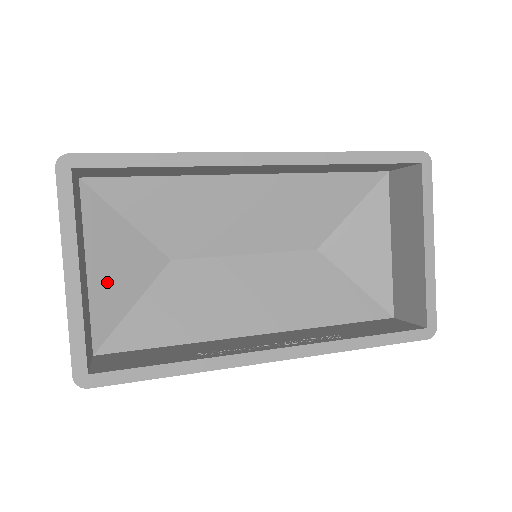
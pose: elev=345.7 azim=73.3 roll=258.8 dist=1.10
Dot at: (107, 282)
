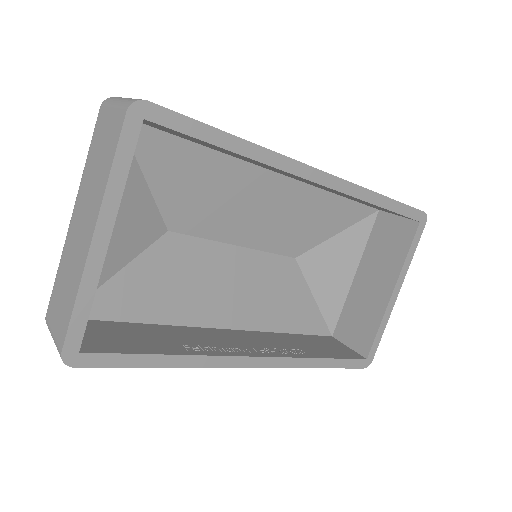
Dot at: occluded
